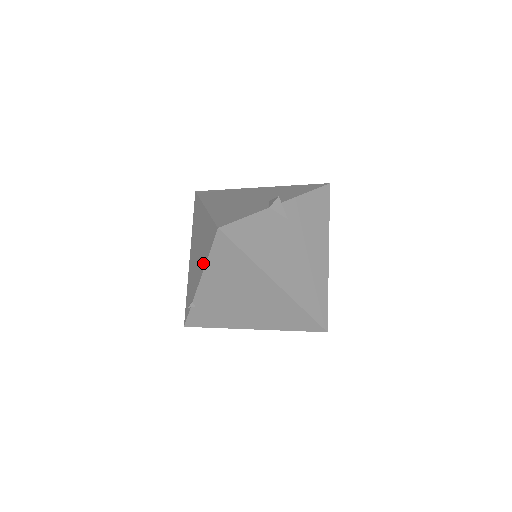
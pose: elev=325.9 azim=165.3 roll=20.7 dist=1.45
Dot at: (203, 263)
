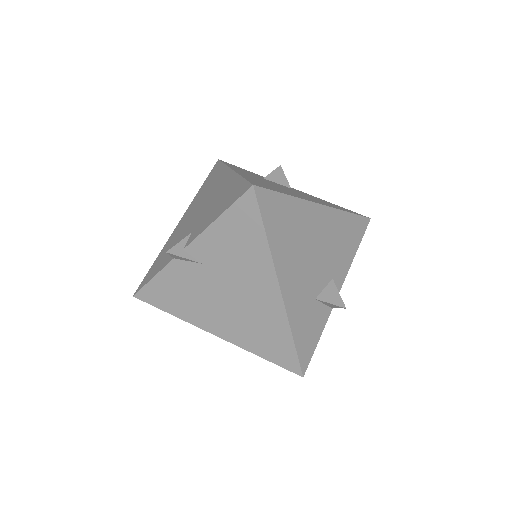
Dot at: occluded
